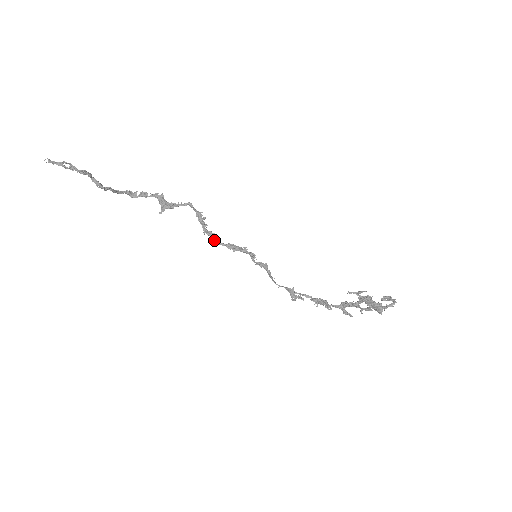
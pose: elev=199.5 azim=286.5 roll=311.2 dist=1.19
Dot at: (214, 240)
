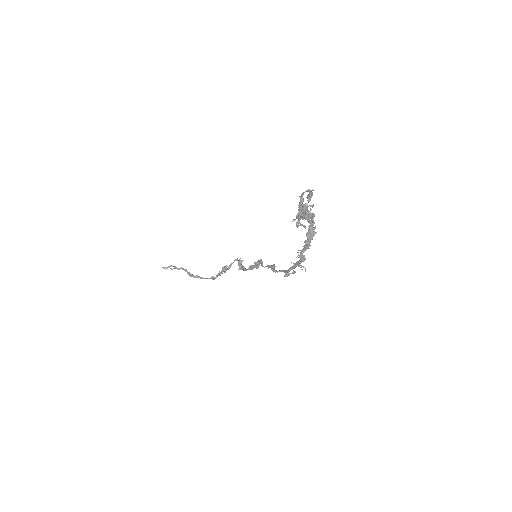
Dot at: (243, 270)
